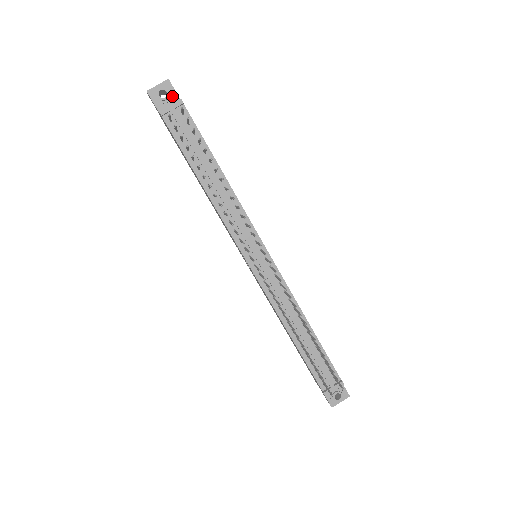
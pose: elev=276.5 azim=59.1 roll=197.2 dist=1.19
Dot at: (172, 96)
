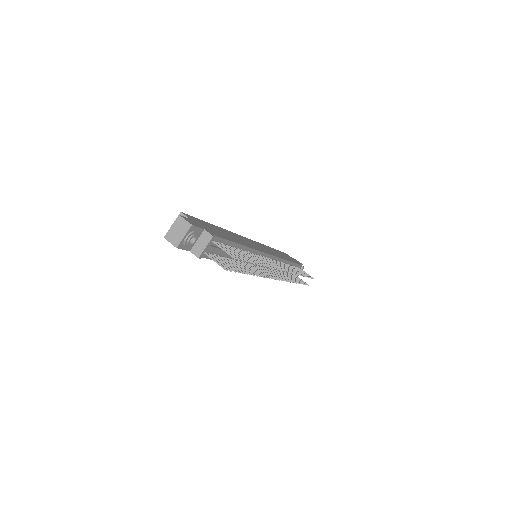
Dot at: (197, 233)
